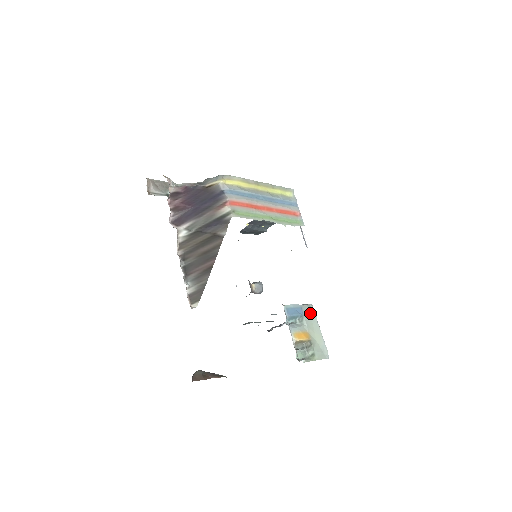
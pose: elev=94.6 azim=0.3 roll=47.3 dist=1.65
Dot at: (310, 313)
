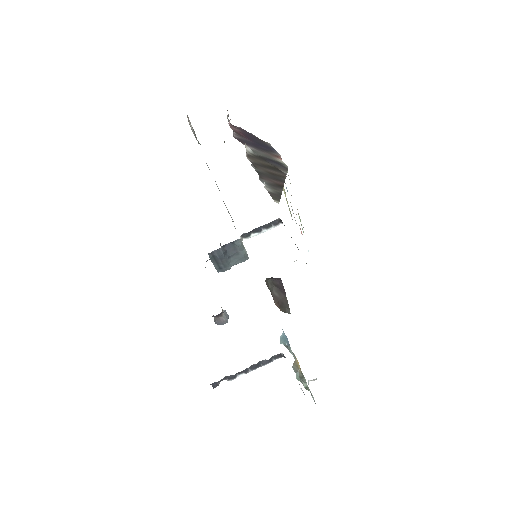
Dot at: occluded
